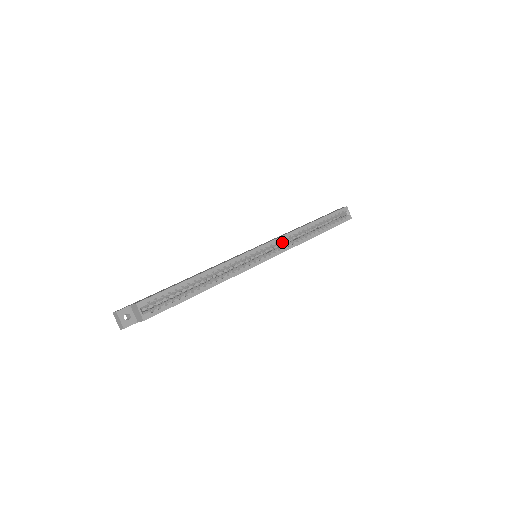
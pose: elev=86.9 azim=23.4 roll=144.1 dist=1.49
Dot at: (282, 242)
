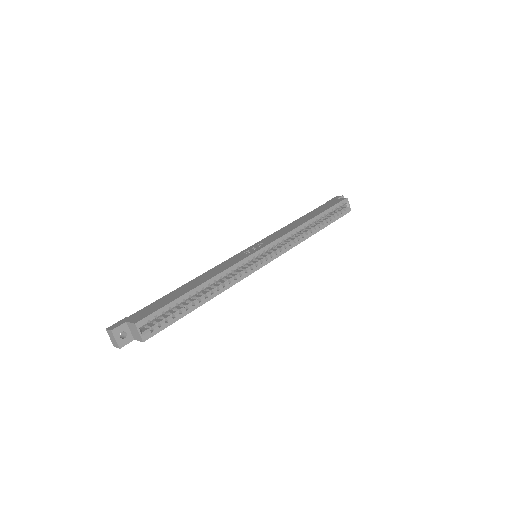
Dot at: occluded
